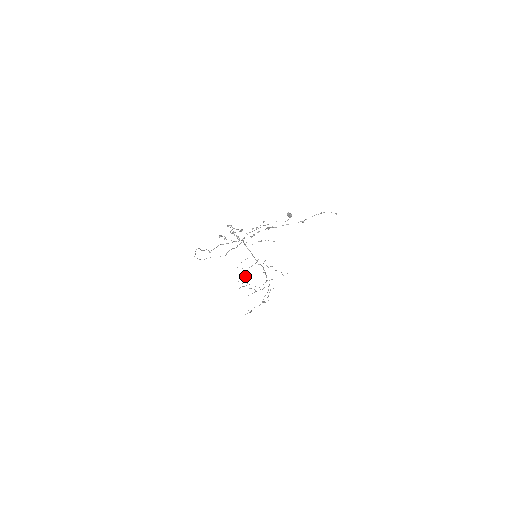
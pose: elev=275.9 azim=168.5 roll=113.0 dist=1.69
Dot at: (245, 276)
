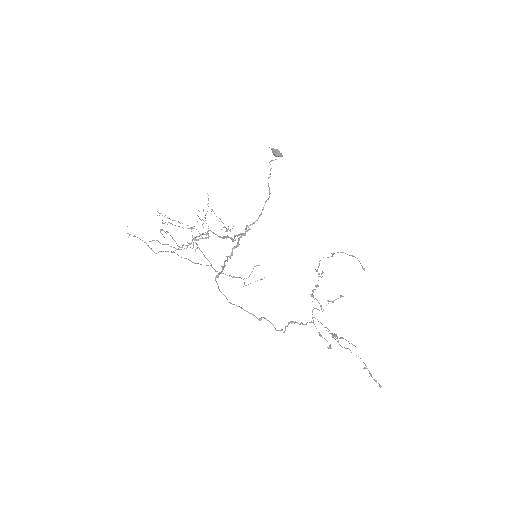
Dot at: occluded
